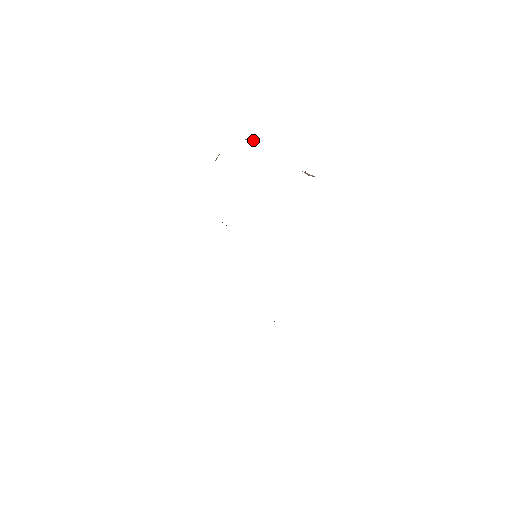
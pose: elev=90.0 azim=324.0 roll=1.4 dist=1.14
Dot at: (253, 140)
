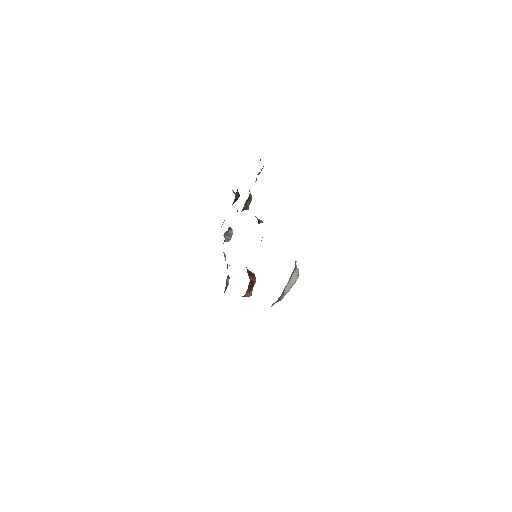
Dot at: (227, 234)
